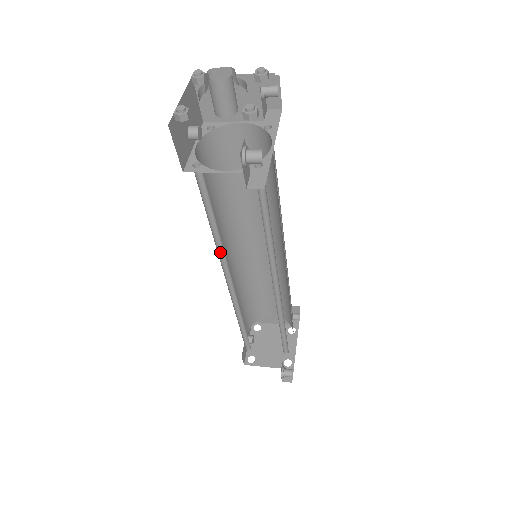
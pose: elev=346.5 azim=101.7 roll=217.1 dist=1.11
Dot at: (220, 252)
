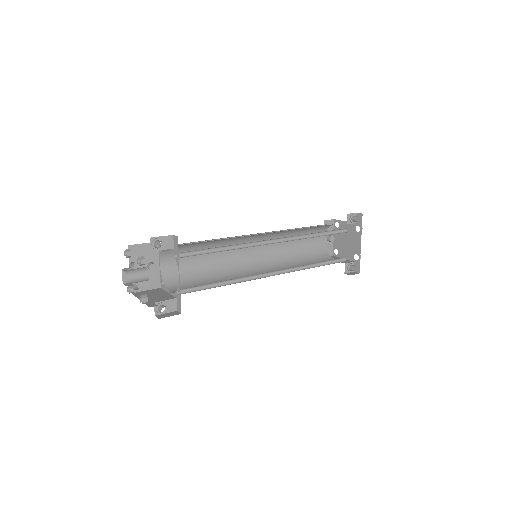
Dot at: (229, 269)
